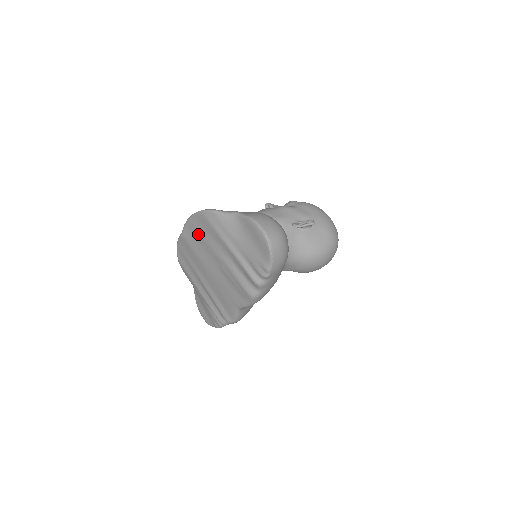
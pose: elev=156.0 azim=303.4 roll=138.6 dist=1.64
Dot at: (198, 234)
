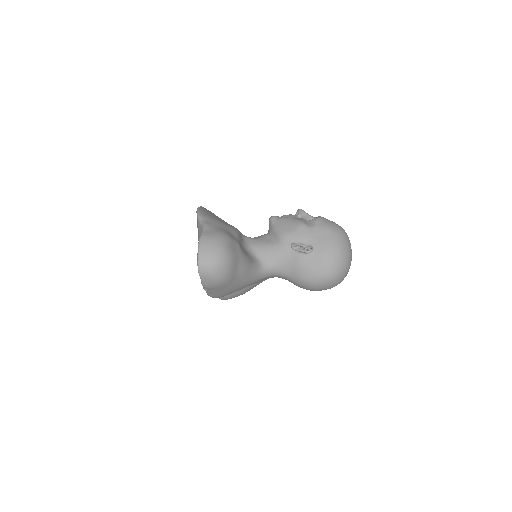
Dot at: occluded
